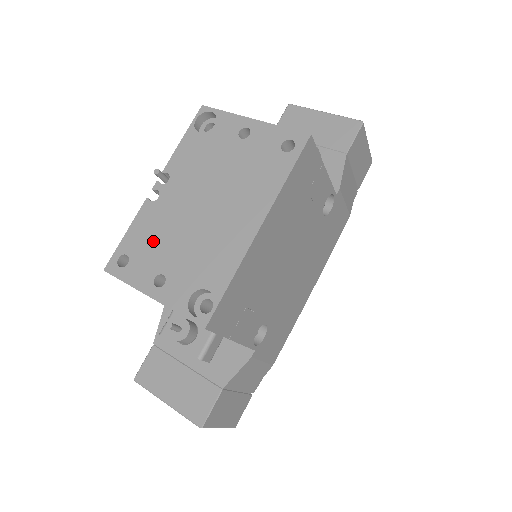
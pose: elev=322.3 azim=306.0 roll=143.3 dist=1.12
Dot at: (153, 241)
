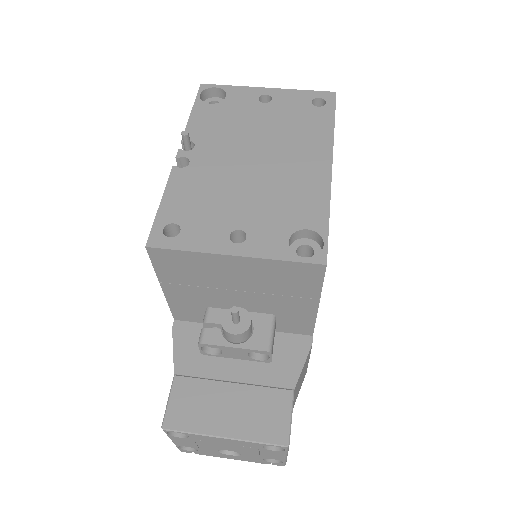
Dot at: (206, 202)
